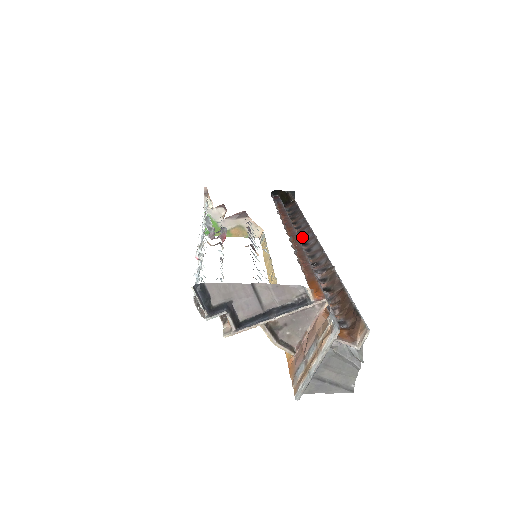
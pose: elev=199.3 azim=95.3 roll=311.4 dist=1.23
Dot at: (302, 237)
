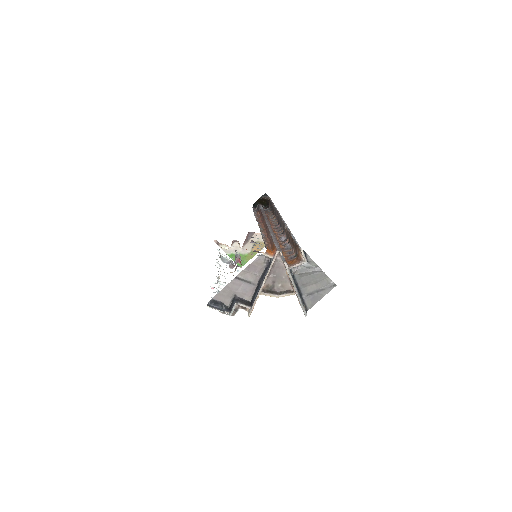
Dot at: (277, 220)
